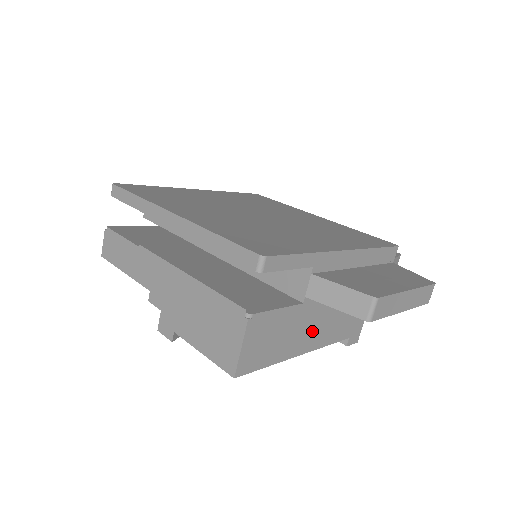
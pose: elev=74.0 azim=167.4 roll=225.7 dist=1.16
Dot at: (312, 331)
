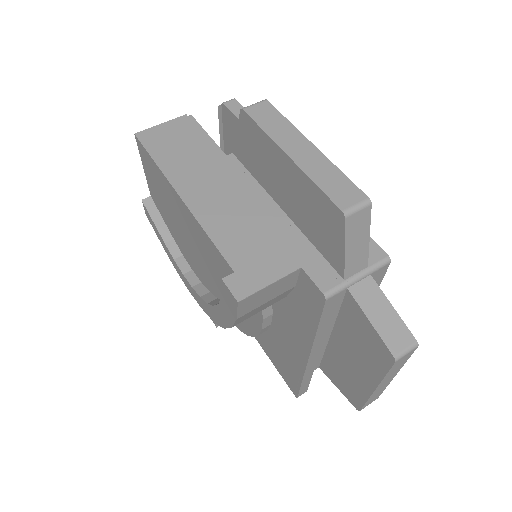
Dot at: (209, 190)
